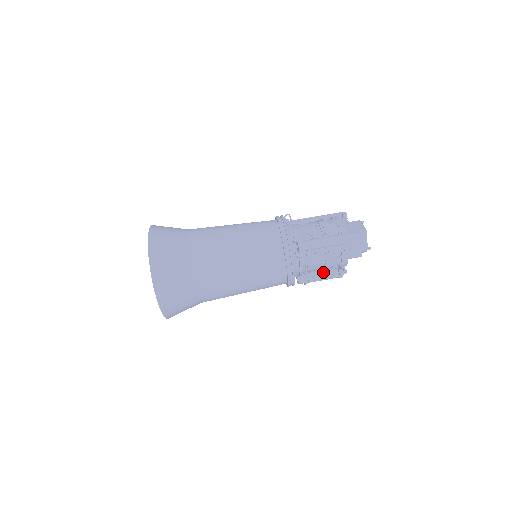
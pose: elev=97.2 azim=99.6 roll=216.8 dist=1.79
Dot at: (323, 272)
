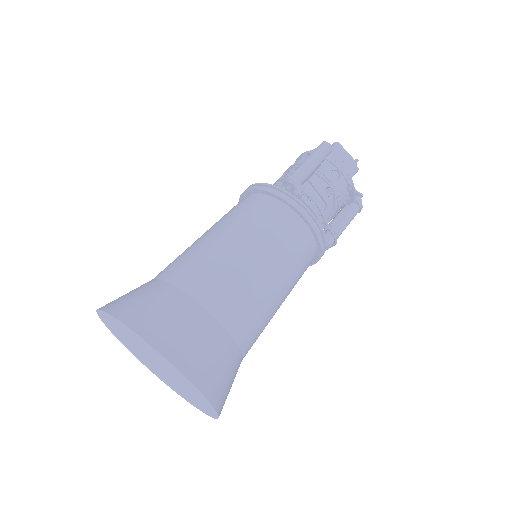
Dot at: (340, 214)
